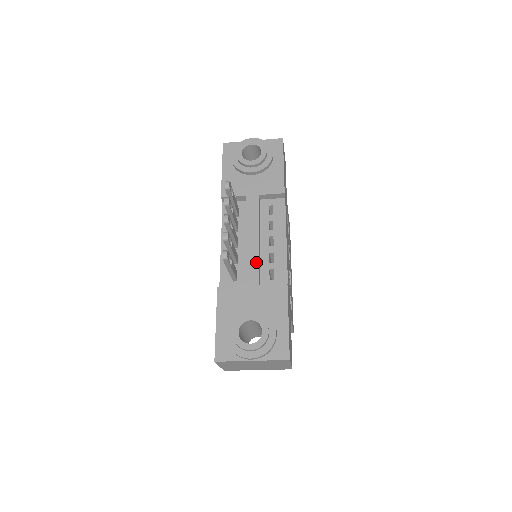
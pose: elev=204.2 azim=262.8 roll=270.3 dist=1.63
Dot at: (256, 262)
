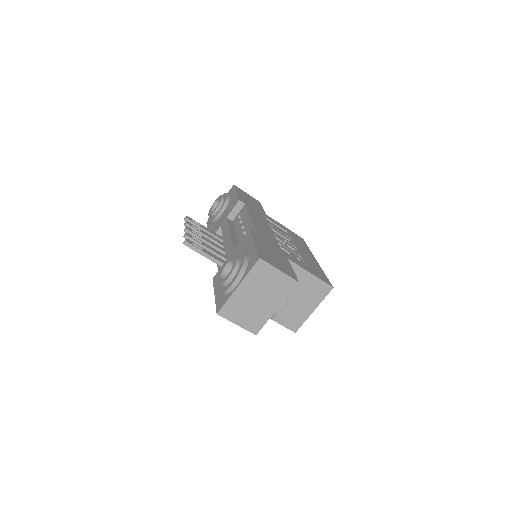
Dot at: (231, 243)
